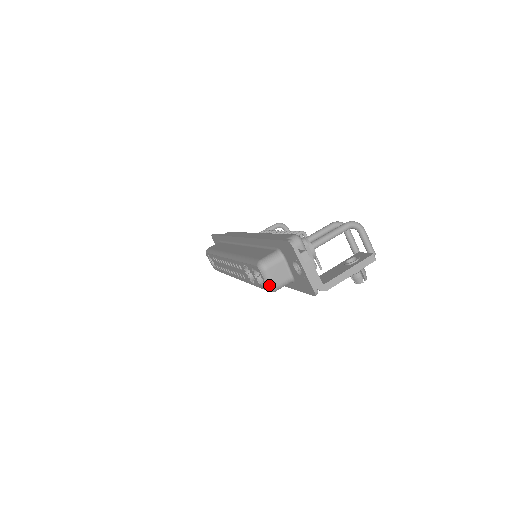
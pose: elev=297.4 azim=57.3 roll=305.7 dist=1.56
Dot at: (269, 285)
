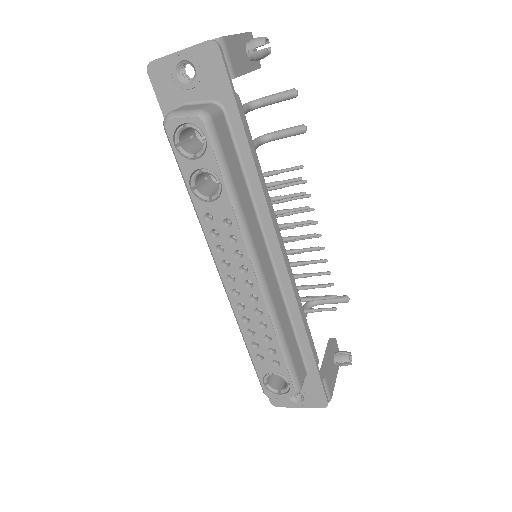
Dot at: (192, 114)
